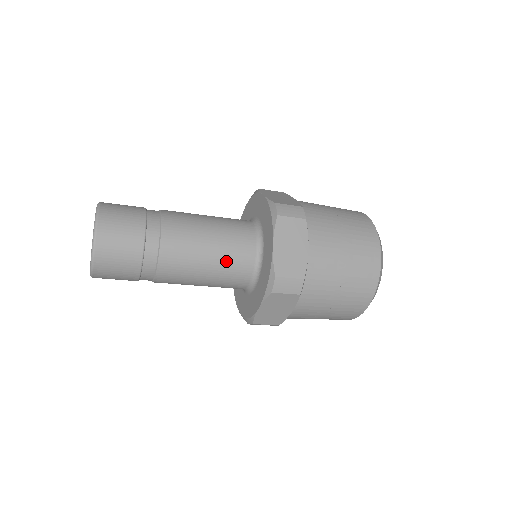
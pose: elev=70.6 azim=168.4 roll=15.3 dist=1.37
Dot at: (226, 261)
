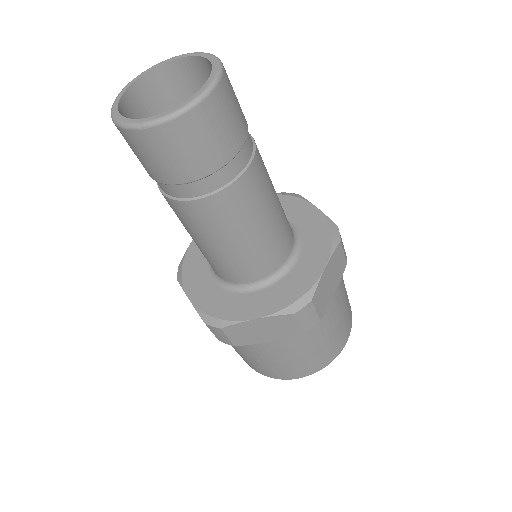
Dot at: (282, 208)
